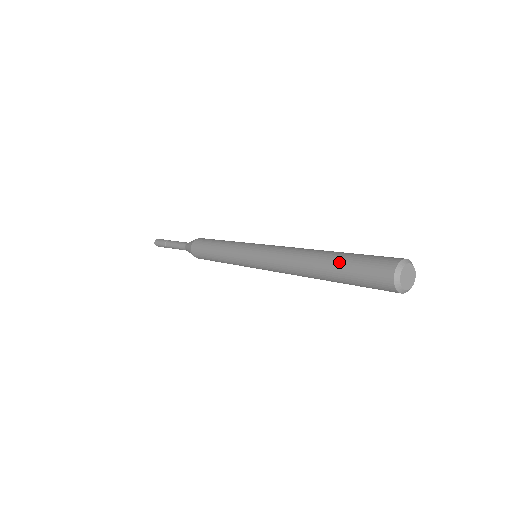
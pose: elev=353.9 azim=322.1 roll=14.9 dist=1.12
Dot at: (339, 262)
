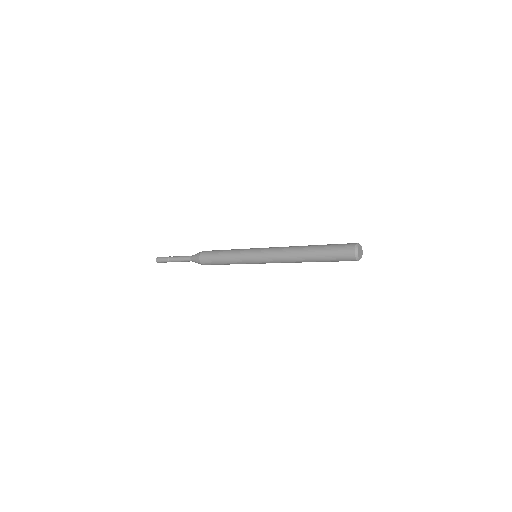
Dot at: (322, 246)
